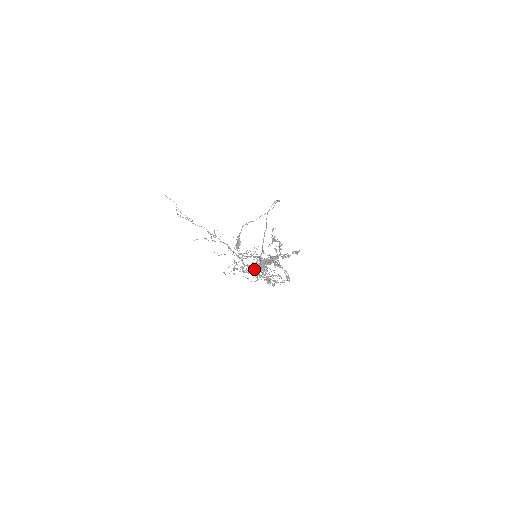
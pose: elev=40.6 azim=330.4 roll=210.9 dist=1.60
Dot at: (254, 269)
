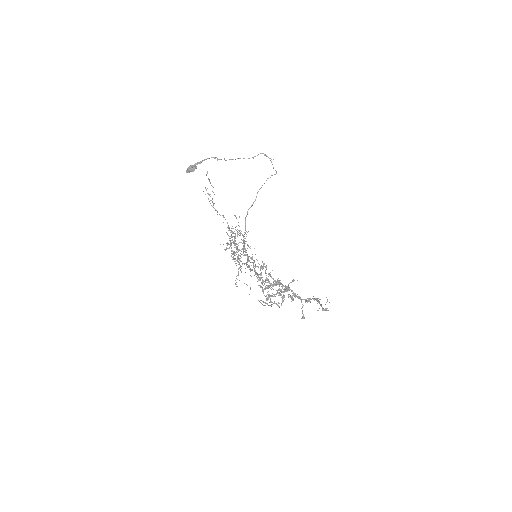
Dot at: (277, 304)
